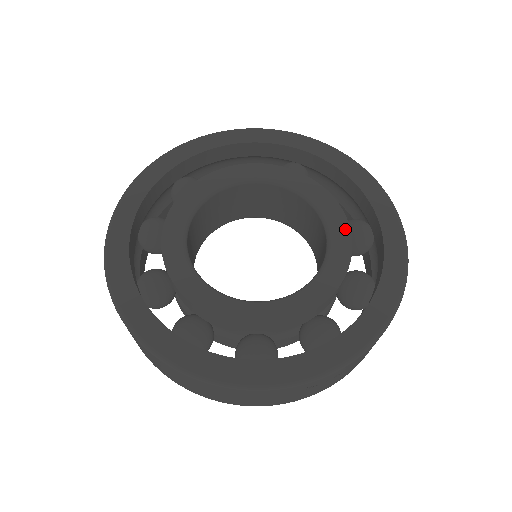
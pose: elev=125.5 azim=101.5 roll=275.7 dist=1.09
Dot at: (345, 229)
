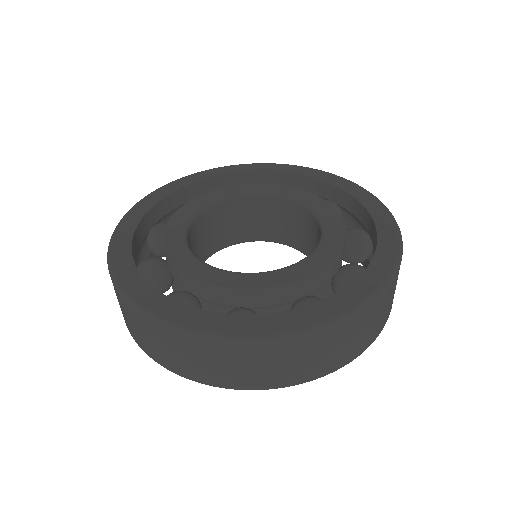
Dot at: (320, 200)
